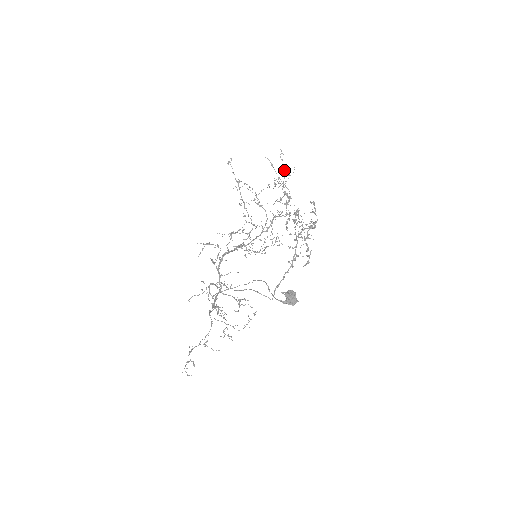
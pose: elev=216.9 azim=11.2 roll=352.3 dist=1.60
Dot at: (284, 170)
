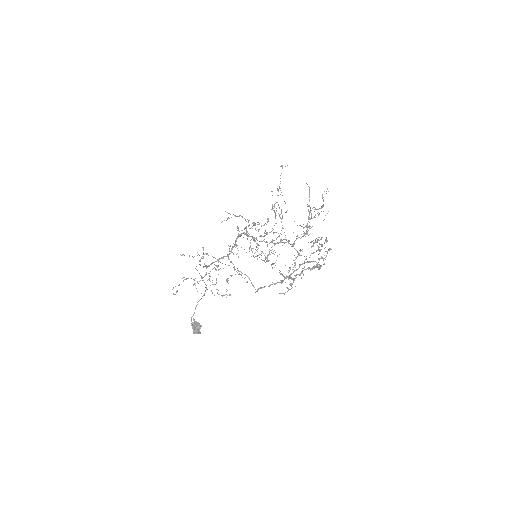
Dot at: (322, 206)
